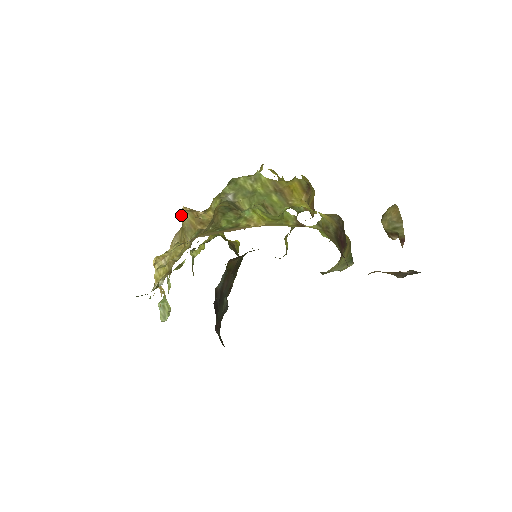
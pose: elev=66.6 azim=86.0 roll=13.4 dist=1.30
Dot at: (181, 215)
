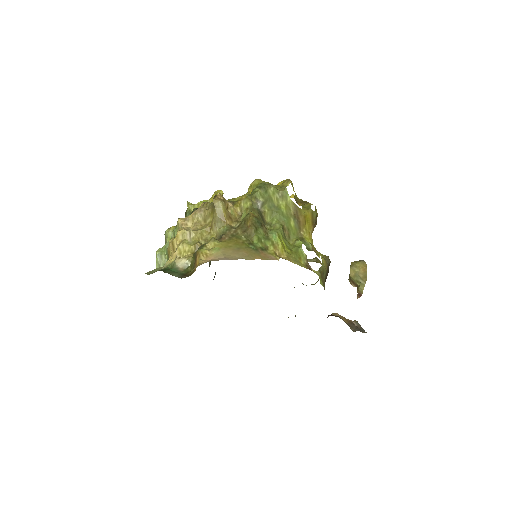
Dot at: (217, 204)
